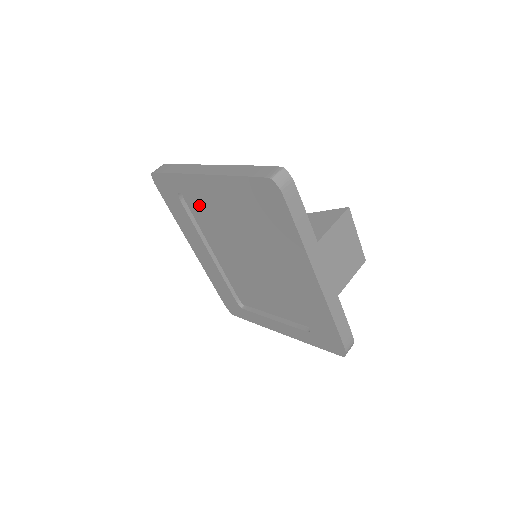
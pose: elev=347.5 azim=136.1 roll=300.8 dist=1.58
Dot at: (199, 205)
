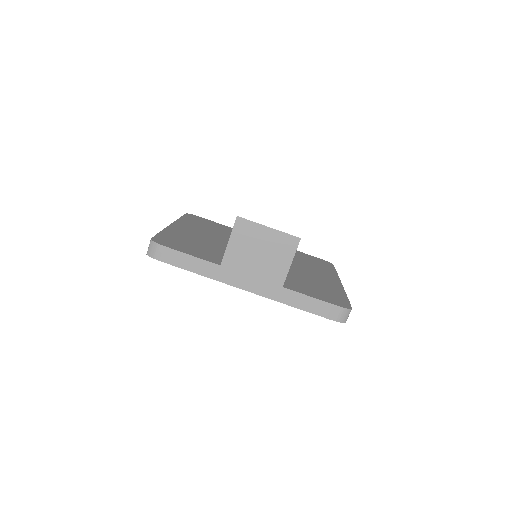
Dot at: occluded
